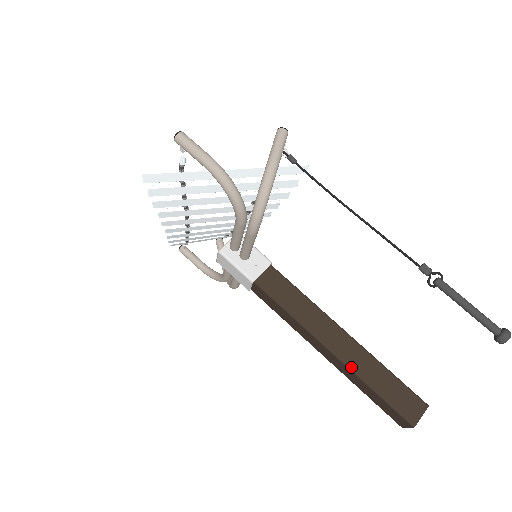
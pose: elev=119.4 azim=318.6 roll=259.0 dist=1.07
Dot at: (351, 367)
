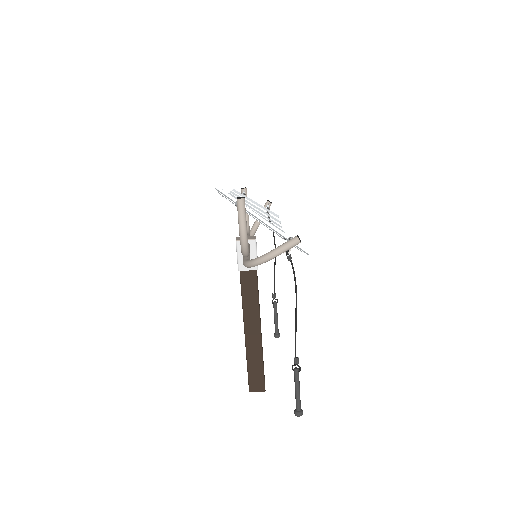
Dot at: (247, 347)
